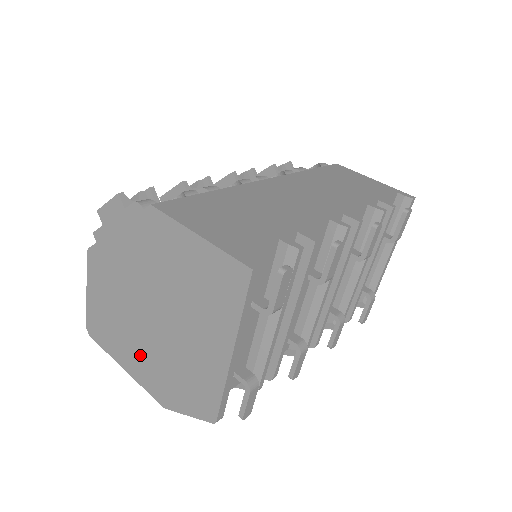
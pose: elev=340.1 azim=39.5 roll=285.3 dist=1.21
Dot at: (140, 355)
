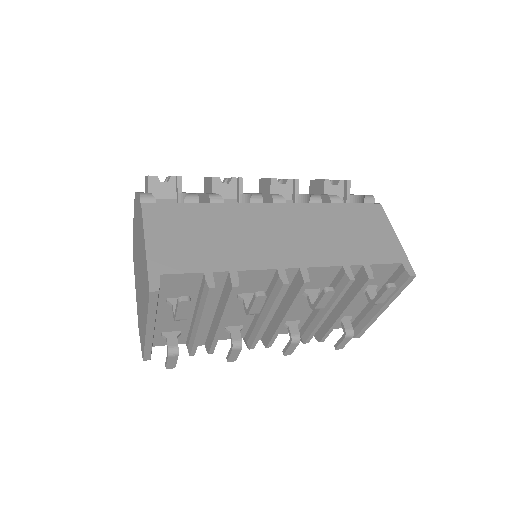
Dot at: (137, 288)
